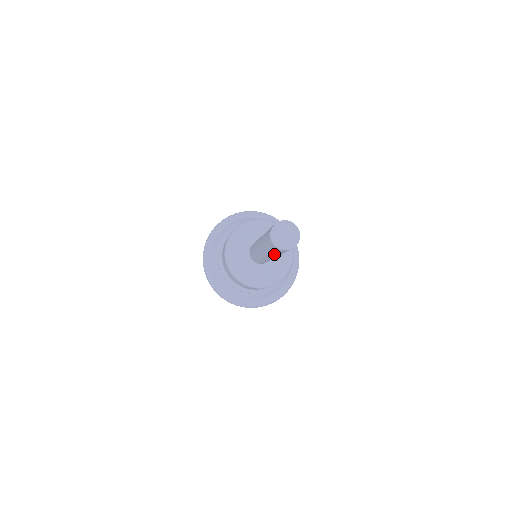
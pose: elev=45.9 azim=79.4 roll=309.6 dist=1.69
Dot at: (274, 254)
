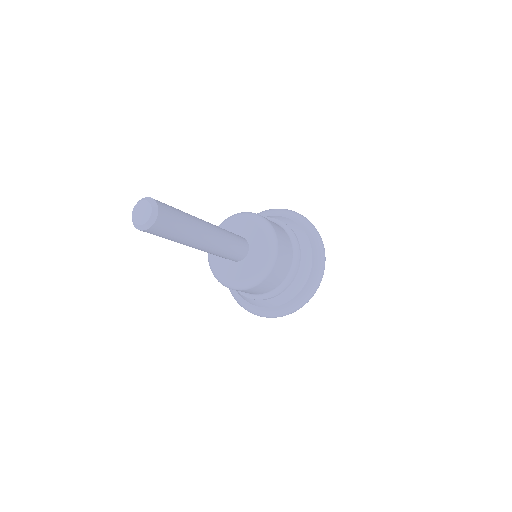
Dot at: (173, 240)
